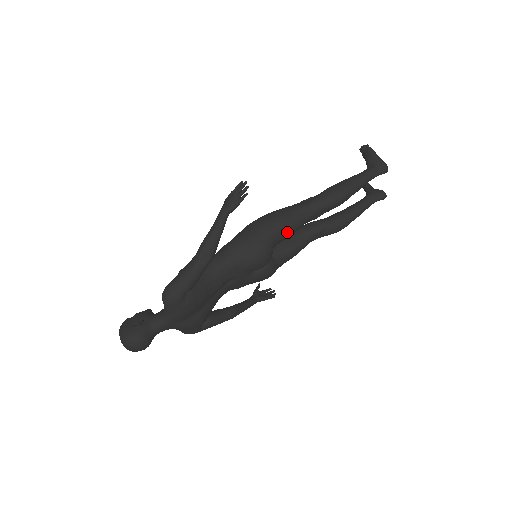
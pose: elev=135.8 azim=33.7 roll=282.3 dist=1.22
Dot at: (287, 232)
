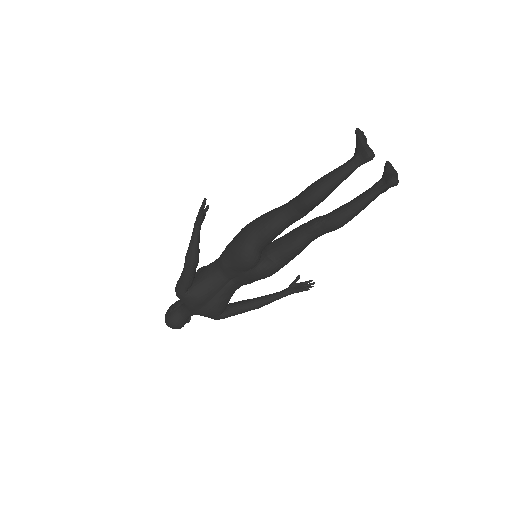
Dot at: (266, 235)
